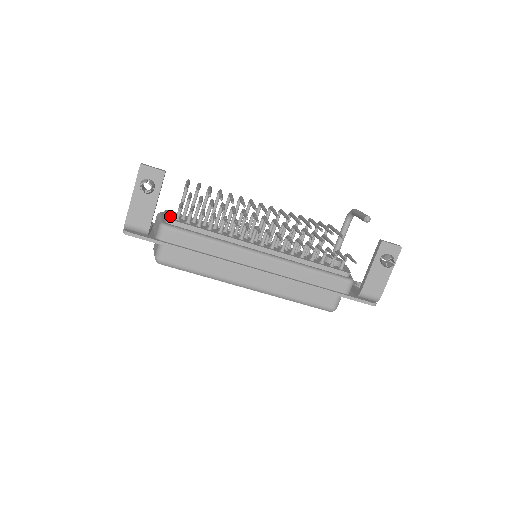
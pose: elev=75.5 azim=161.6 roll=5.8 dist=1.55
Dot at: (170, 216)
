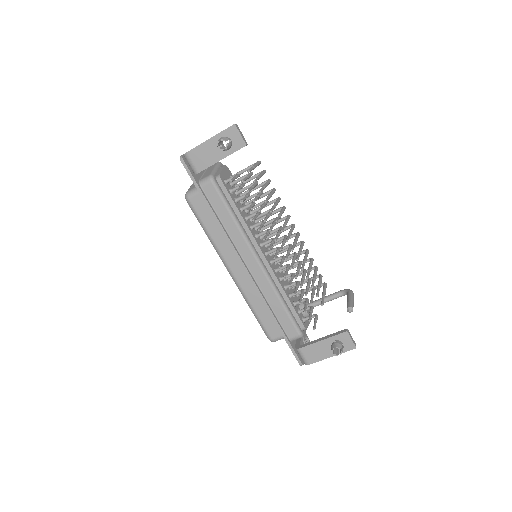
Dot at: (224, 175)
